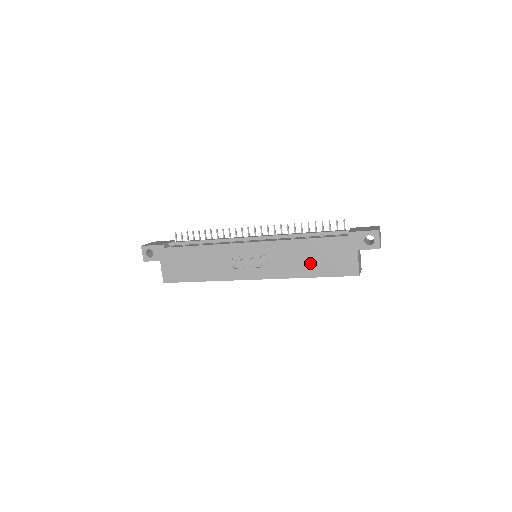
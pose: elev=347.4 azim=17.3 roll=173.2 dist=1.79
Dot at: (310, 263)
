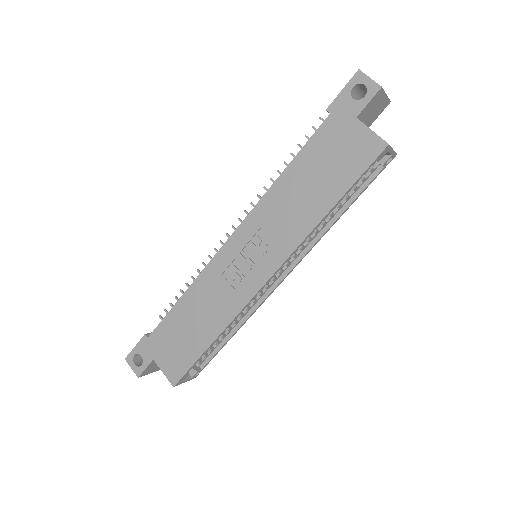
Dot at: (315, 192)
